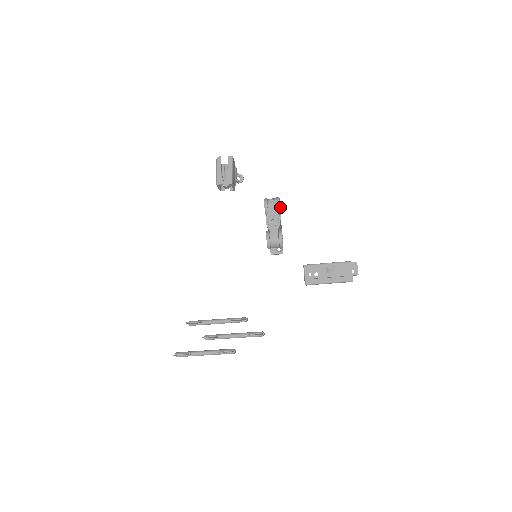
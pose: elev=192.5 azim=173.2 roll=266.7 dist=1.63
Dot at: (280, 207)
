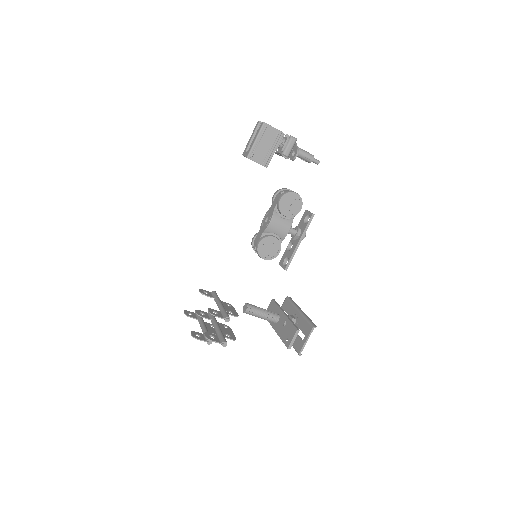
Dot at: (300, 207)
